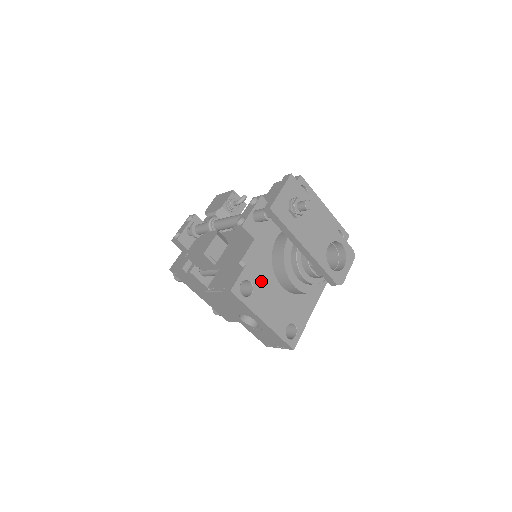
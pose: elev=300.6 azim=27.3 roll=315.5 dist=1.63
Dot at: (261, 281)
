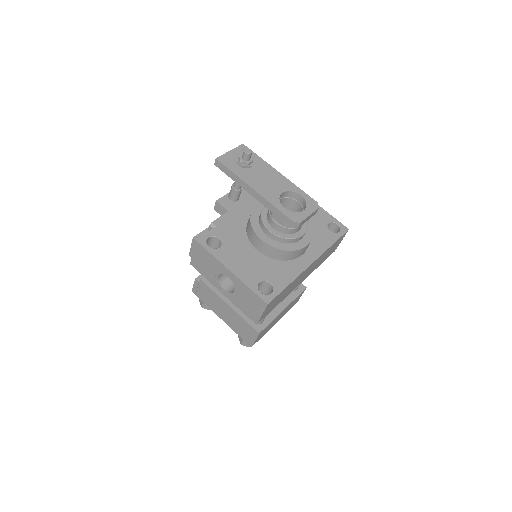
Dot at: (232, 241)
